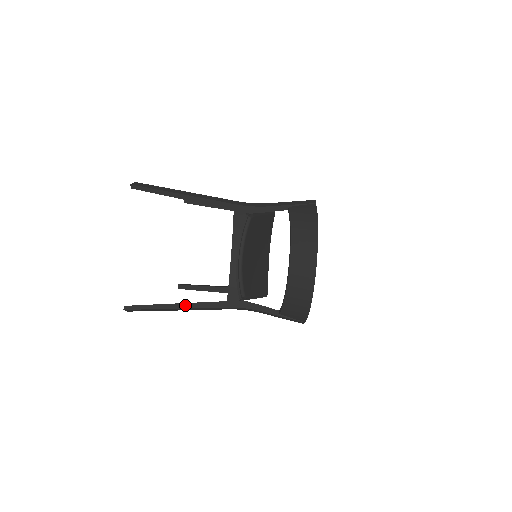
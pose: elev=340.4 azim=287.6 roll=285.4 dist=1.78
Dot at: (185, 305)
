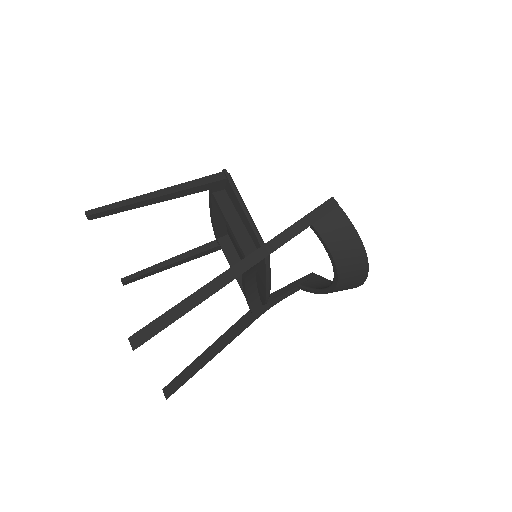
Dot at: (220, 349)
